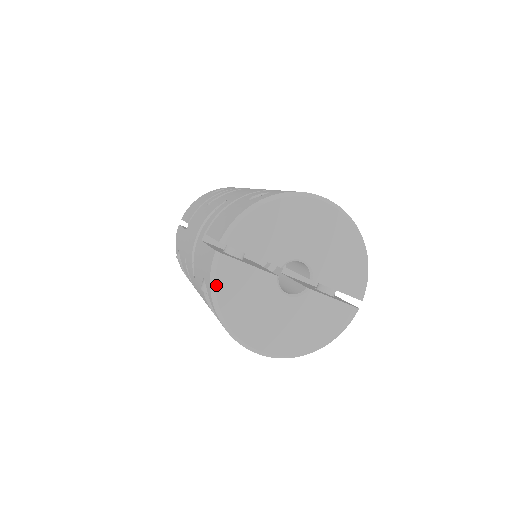
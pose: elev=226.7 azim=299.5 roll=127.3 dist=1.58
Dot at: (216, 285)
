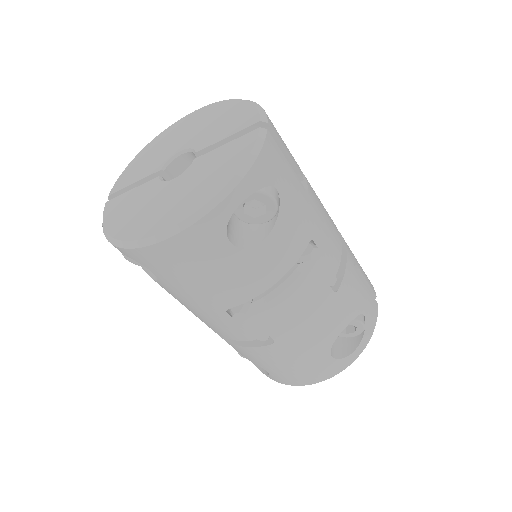
Dot at: (104, 222)
